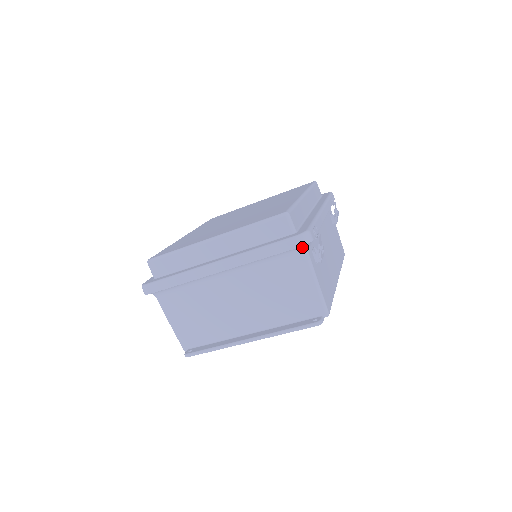
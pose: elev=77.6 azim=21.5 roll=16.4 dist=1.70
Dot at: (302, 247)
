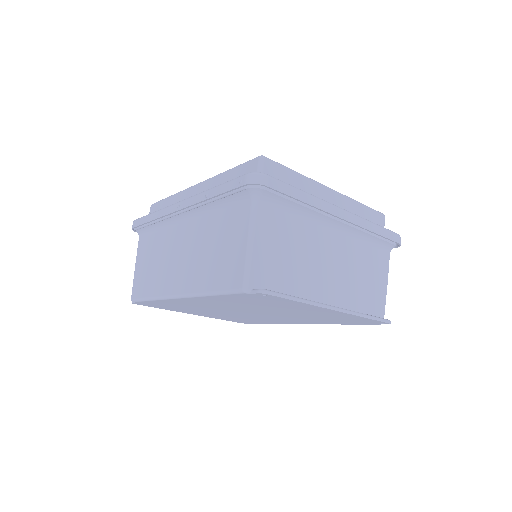
Dot at: (393, 247)
